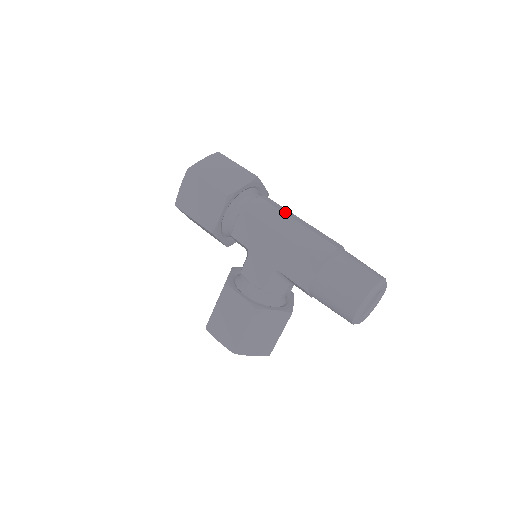
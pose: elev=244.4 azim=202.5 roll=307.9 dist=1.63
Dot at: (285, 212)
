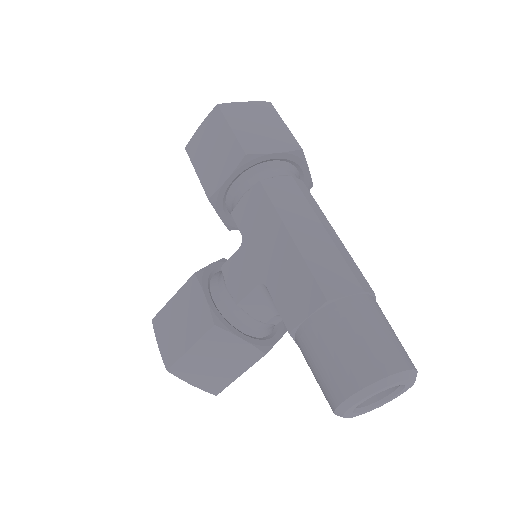
Dot at: (315, 210)
